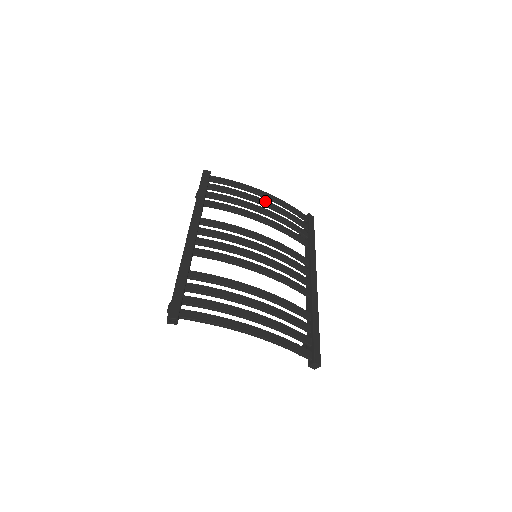
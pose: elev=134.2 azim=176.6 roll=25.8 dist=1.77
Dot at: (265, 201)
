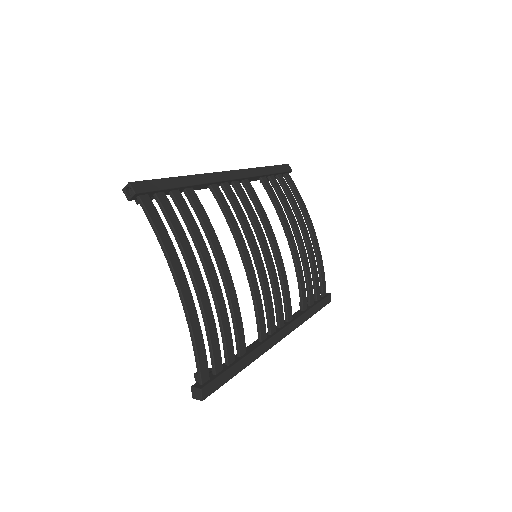
Dot at: (309, 237)
